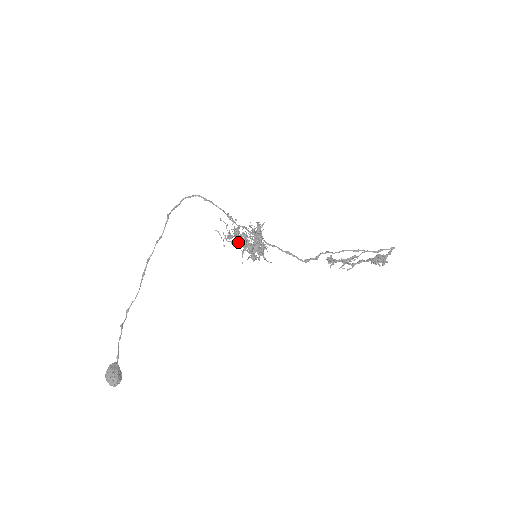
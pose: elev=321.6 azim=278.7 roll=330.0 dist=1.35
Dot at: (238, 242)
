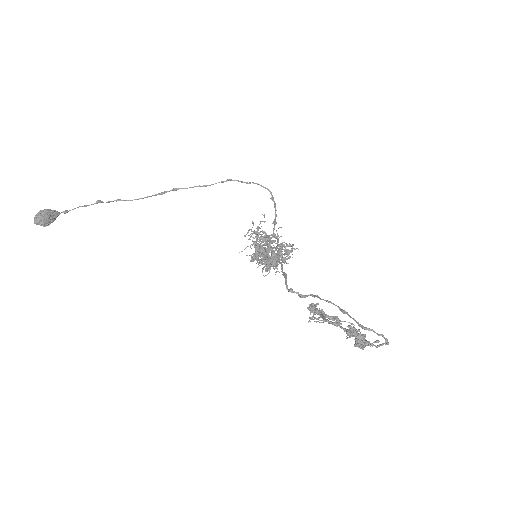
Dot at: (256, 236)
